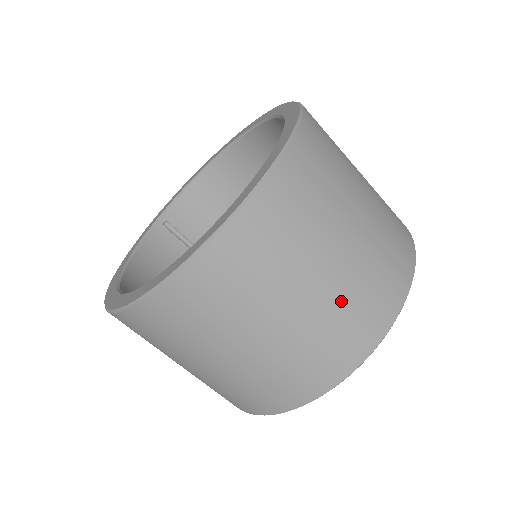
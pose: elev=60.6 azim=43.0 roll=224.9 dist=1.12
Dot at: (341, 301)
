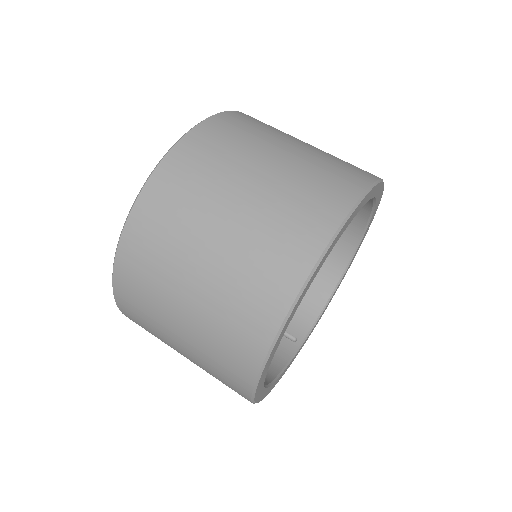
Dot at: (278, 201)
